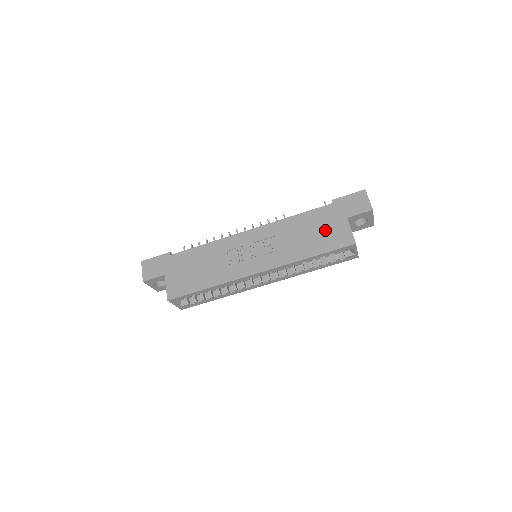
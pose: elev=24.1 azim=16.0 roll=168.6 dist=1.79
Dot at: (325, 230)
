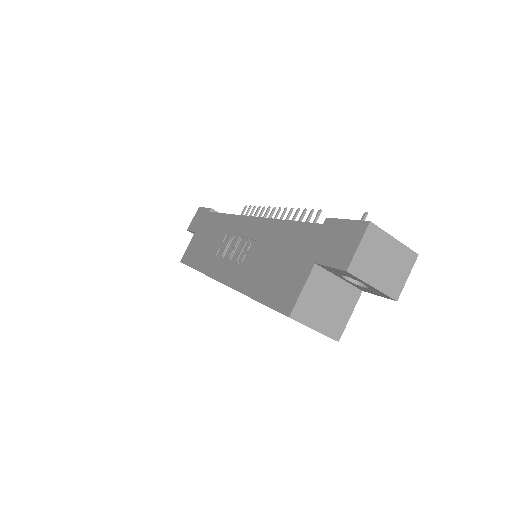
Dot at: (286, 266)
